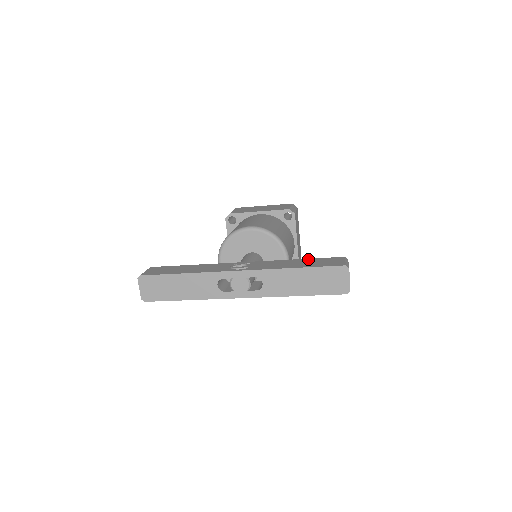
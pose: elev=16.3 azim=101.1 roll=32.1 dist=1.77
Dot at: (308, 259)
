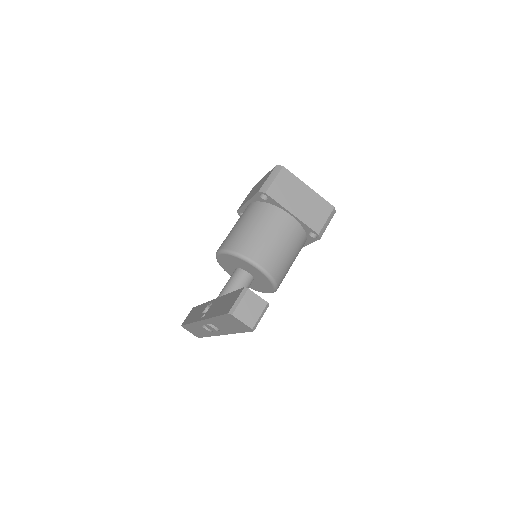
Dot at: (230, 294)
